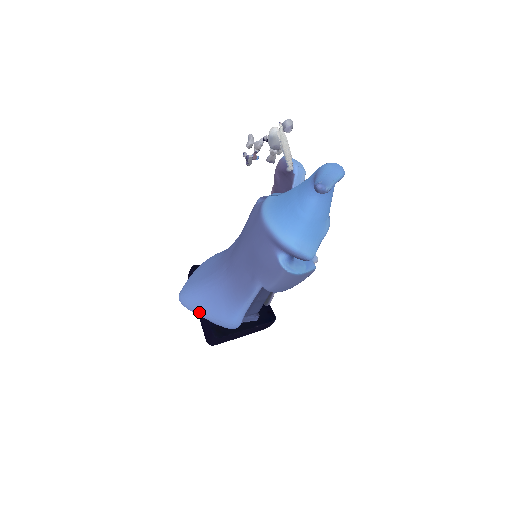
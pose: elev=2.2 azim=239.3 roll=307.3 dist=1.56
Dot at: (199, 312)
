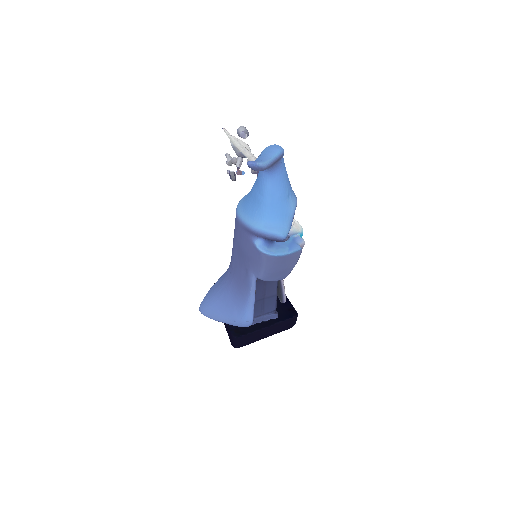
Dot at: (216, 317)
